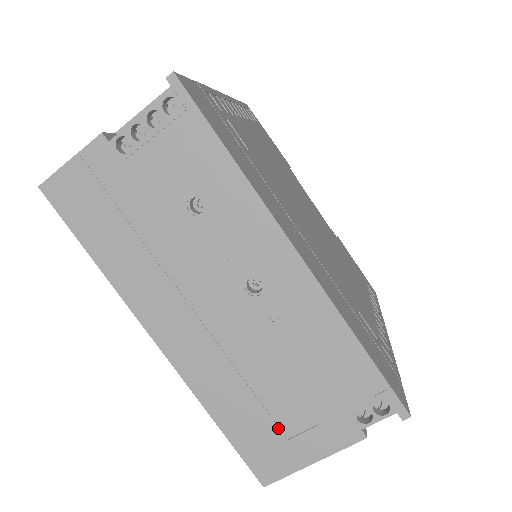
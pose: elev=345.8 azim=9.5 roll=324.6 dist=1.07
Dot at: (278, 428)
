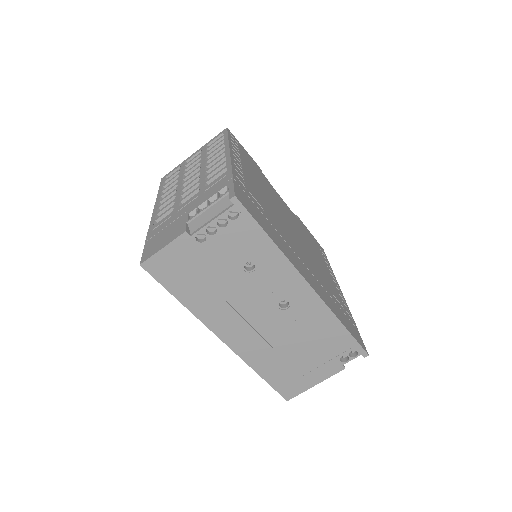
Dot at: (296, 372)
